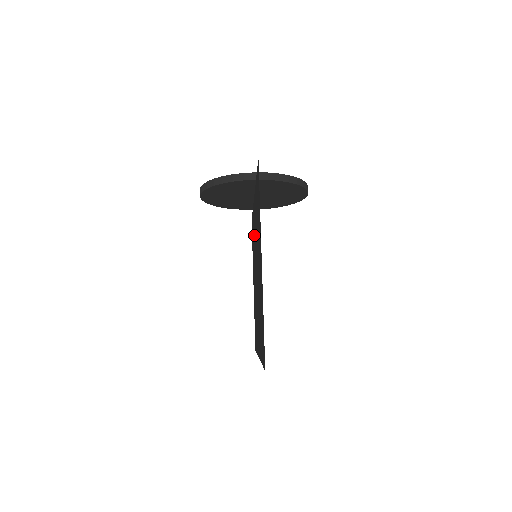
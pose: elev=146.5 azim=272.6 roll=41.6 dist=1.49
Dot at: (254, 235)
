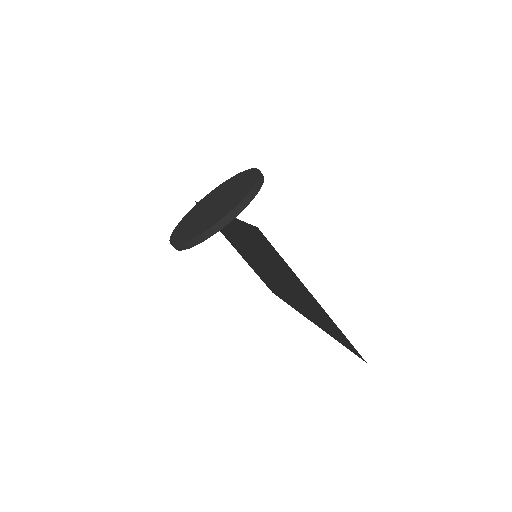
Dot at: (233, 234)
